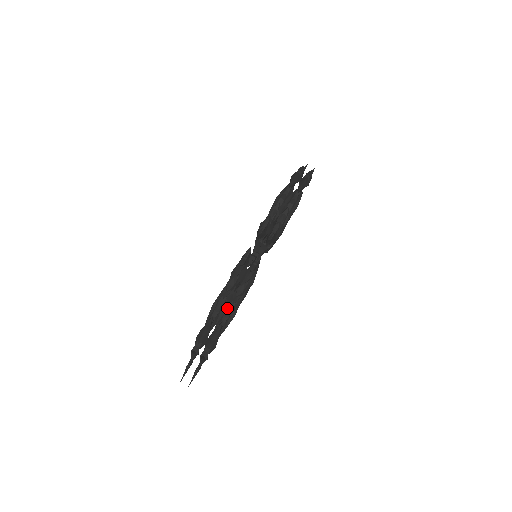
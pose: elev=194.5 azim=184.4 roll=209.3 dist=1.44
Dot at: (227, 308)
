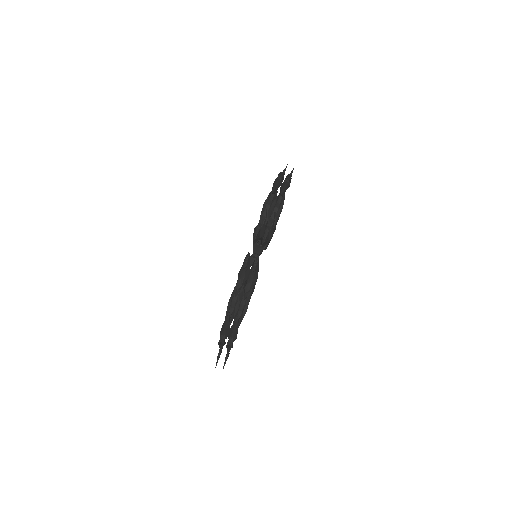
Dot at: (240, 304)
